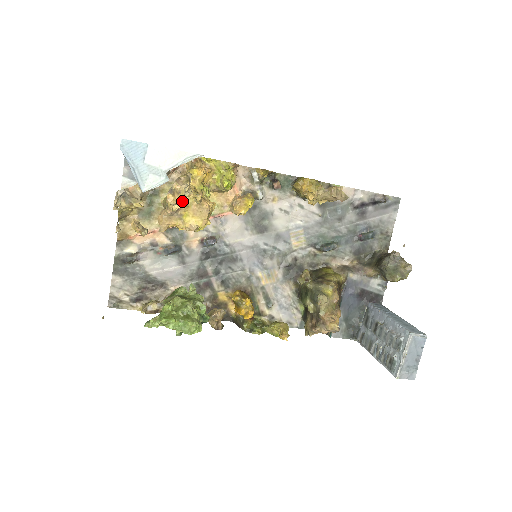
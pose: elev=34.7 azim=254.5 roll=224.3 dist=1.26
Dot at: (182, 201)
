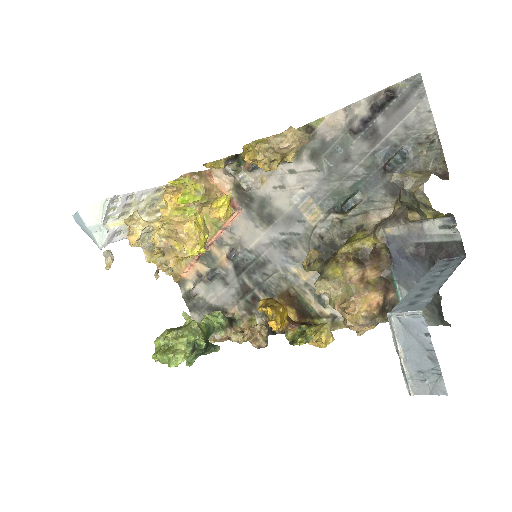
Dot at: (136, 240)
